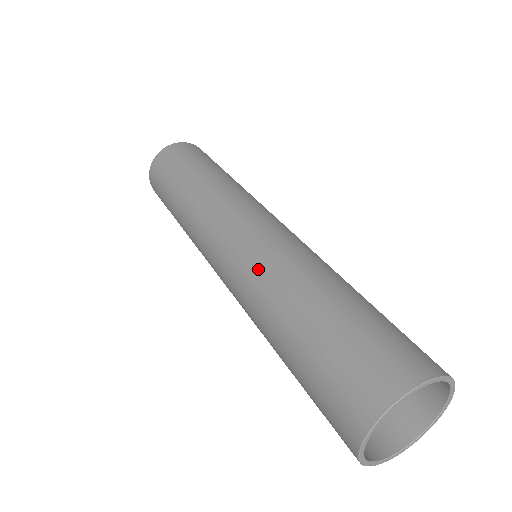
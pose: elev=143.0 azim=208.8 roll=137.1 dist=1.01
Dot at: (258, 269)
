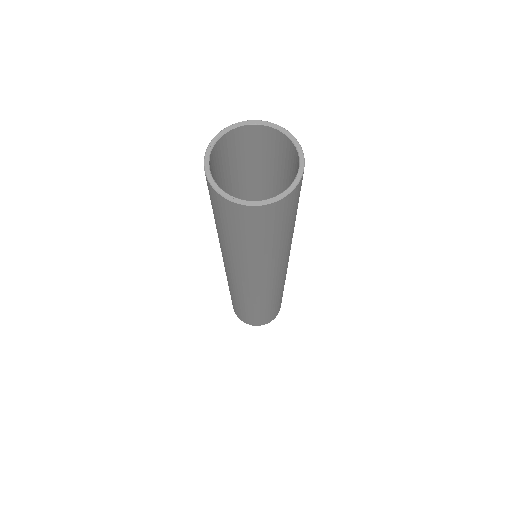
Dot at: occluded
